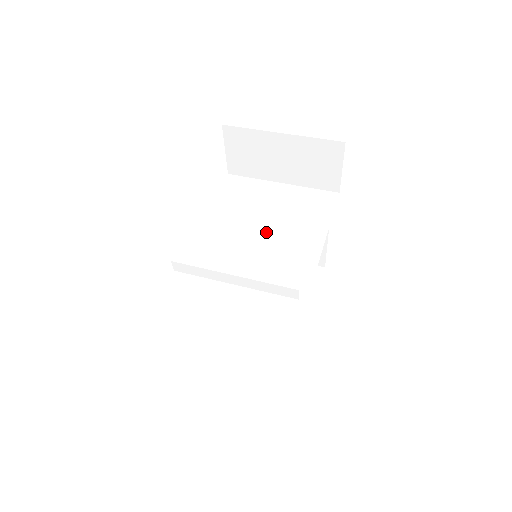
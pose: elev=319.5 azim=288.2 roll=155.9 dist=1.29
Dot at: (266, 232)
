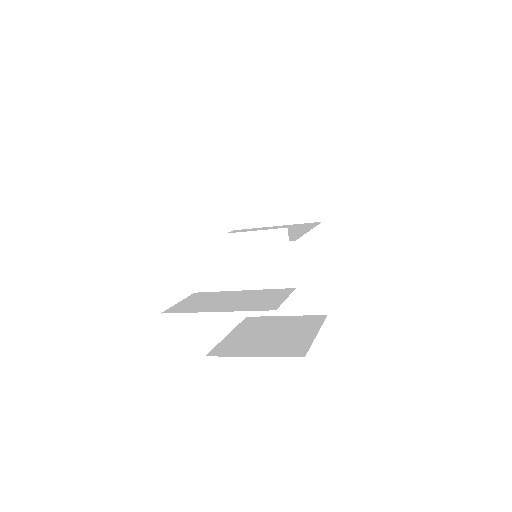
Dot at: occluded
